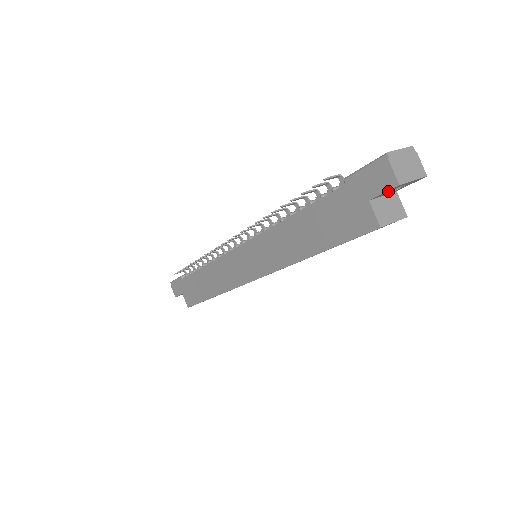
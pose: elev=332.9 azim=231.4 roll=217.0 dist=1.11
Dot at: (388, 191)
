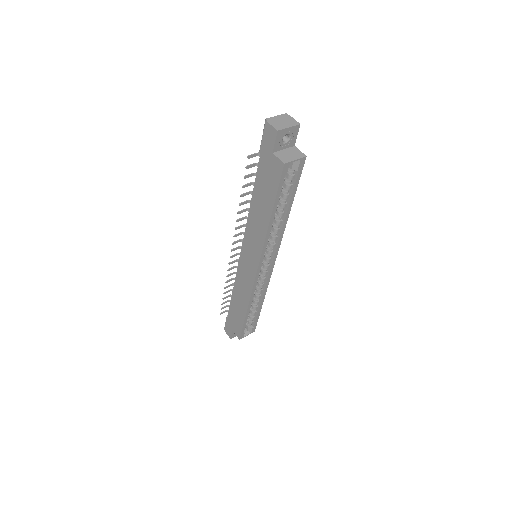
Dot at: (278, 141)
